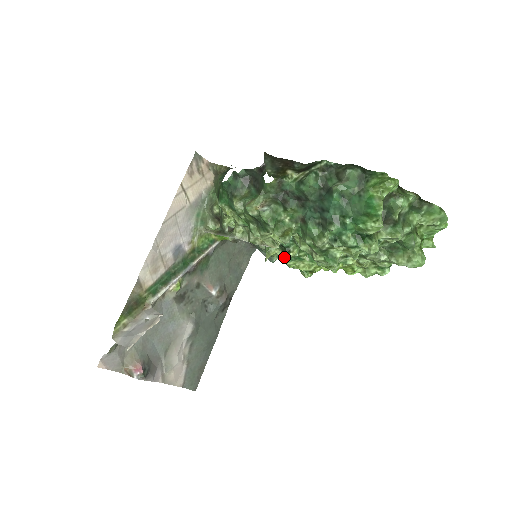
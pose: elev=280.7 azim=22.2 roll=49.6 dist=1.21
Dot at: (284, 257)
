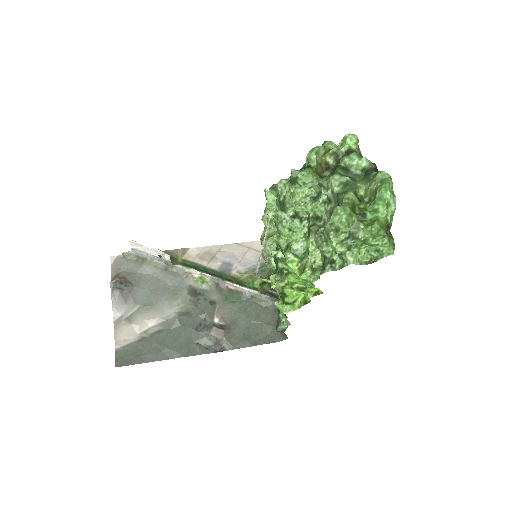
Dot at: occluded
